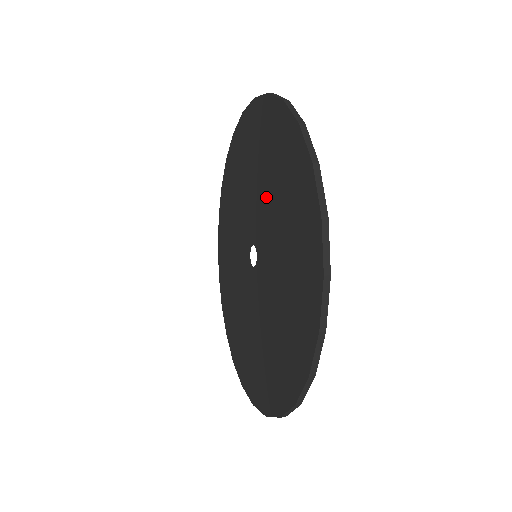
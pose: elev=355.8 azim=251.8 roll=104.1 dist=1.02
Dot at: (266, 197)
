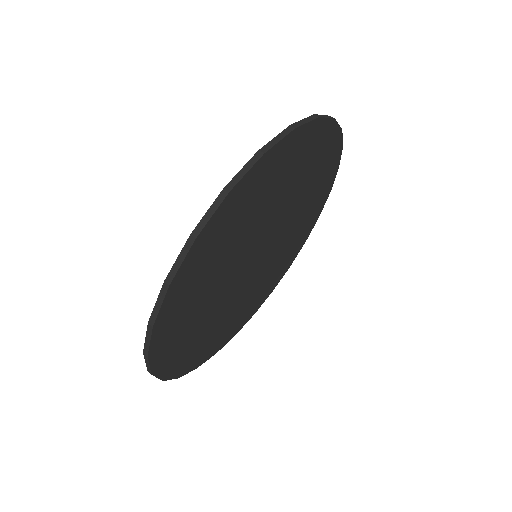
Dot at: occluded
